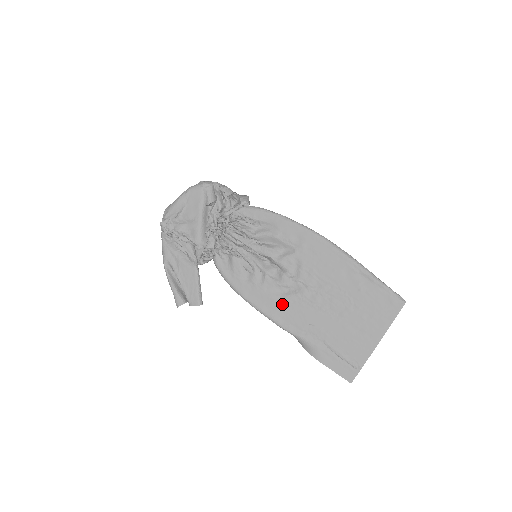
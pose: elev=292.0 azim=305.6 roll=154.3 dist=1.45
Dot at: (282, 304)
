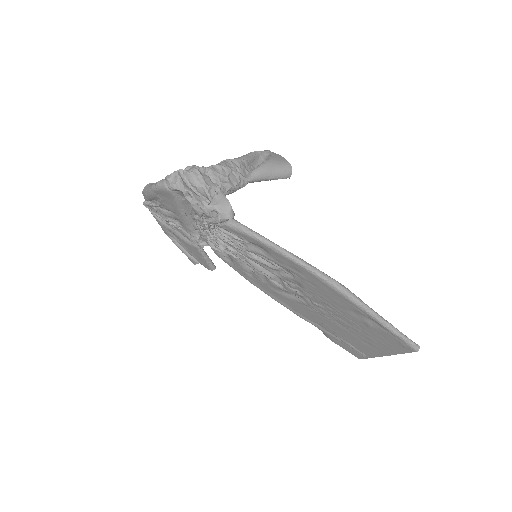
Dot at: (289, 301)
